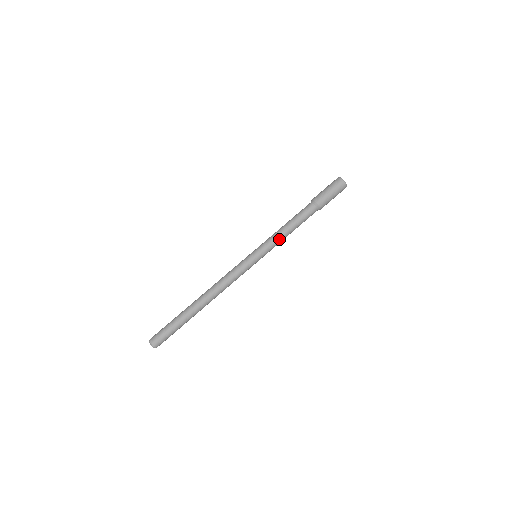
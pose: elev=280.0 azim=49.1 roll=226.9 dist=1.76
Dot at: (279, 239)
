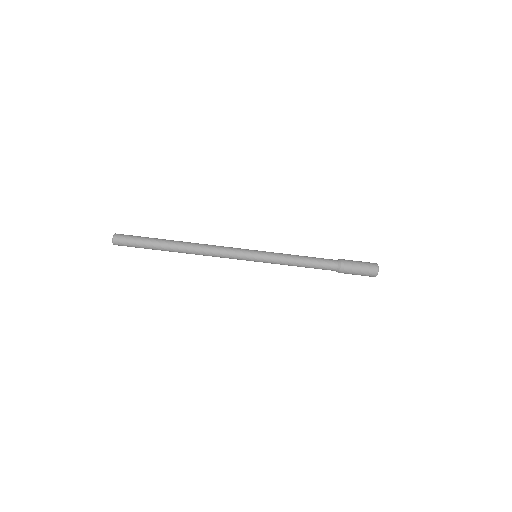
Dot at: (285, 262)
